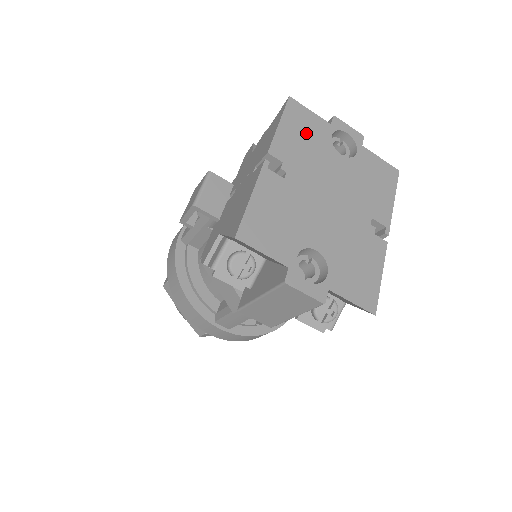
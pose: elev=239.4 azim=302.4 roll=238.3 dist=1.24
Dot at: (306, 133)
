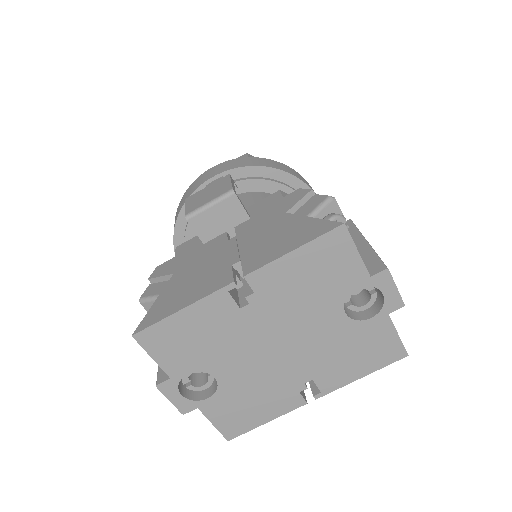
Dot at: (321, 274)
